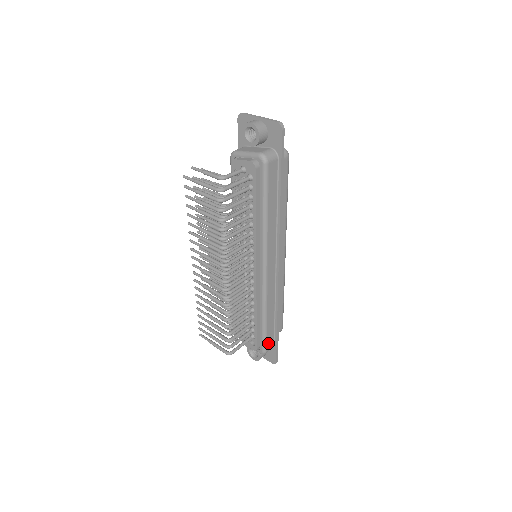
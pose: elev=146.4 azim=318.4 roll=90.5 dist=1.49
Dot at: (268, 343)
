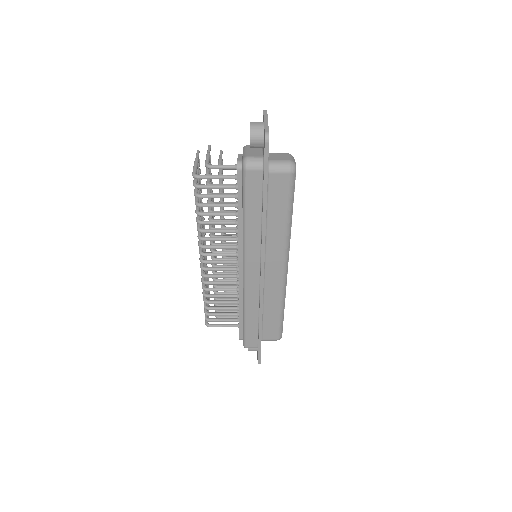
Dot at: (249, 341)
